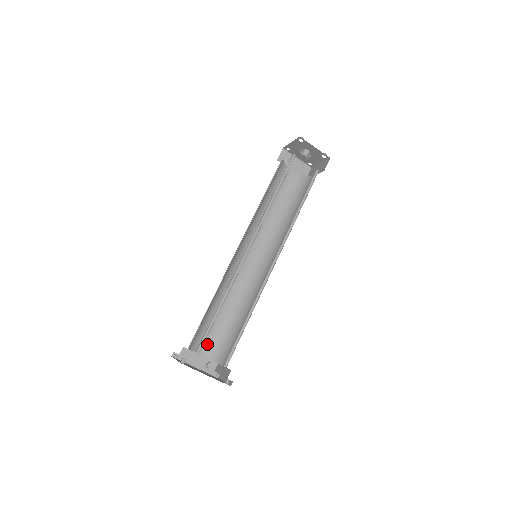
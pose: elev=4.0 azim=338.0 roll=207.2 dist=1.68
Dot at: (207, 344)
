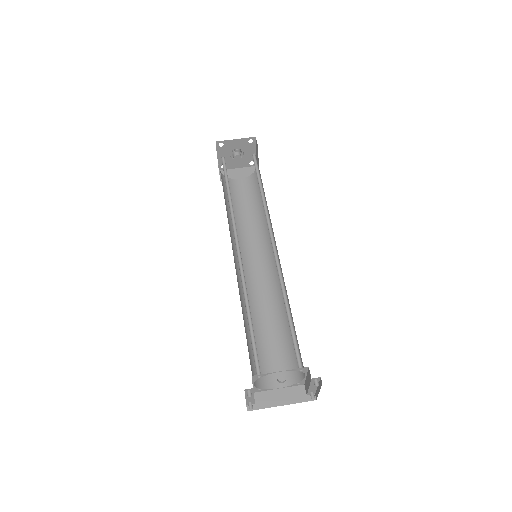
Dot at: (276, 373)
